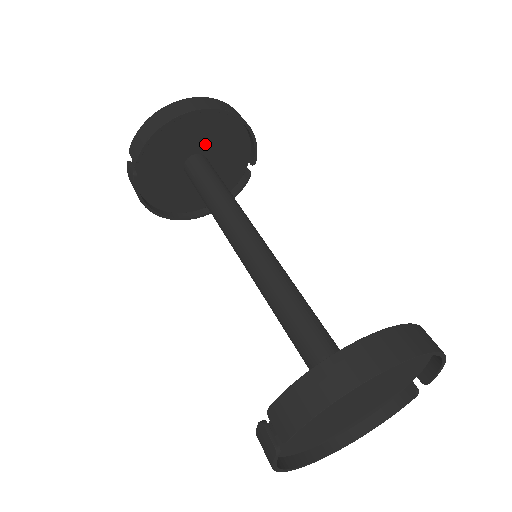
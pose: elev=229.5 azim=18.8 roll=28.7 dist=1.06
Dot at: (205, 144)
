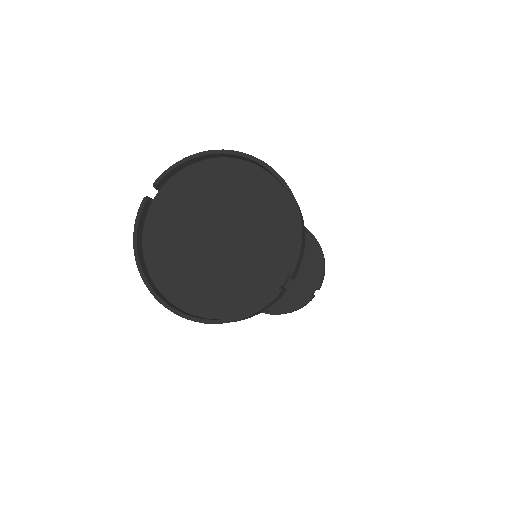
Dot at: occluded
